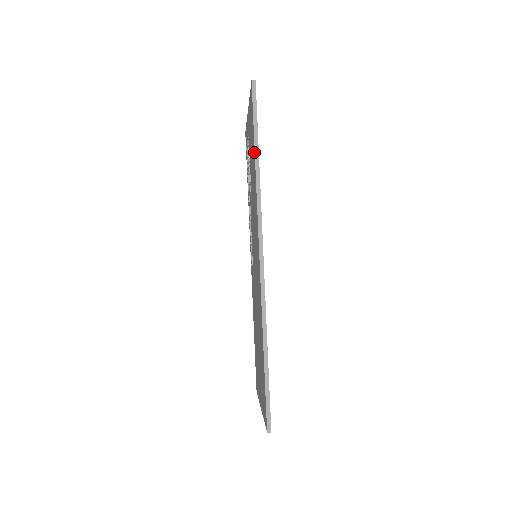
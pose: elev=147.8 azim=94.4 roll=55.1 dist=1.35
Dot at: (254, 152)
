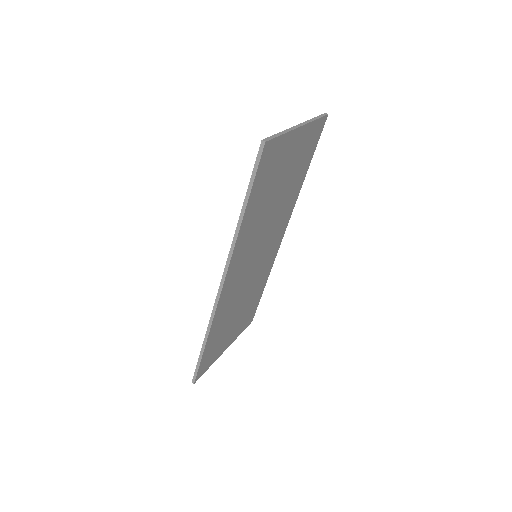
Dot at: (243, 207)
